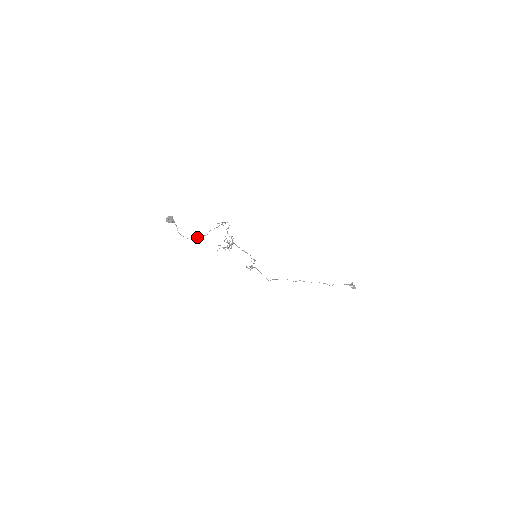
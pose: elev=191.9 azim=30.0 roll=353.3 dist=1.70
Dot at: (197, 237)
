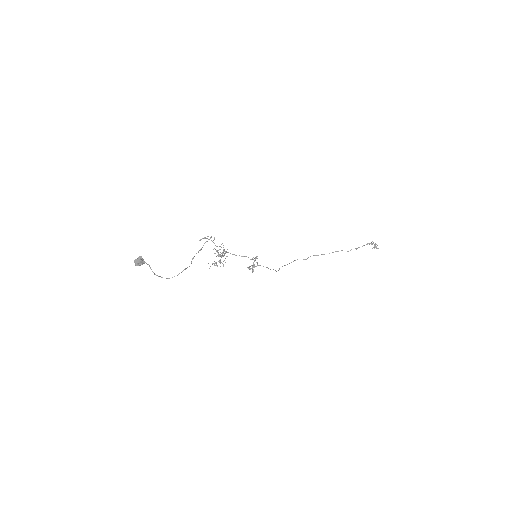
Dot at: (179, 273)
